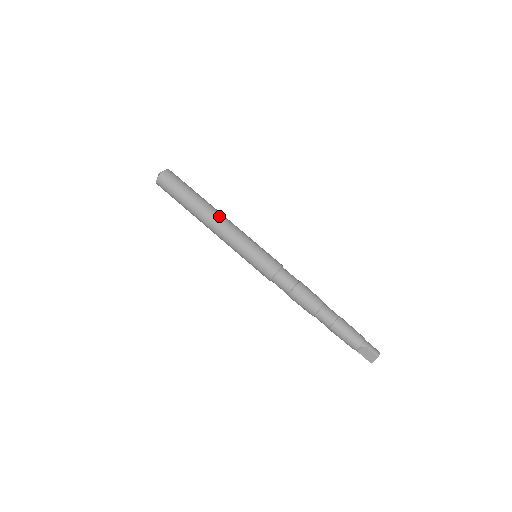
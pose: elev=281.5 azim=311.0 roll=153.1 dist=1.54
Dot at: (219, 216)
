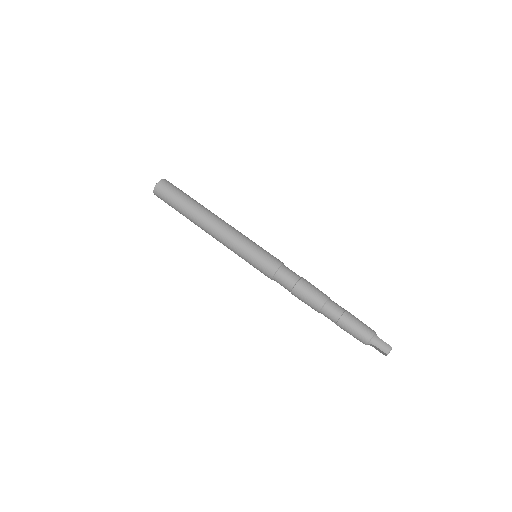
Dot at: (211, 225)
